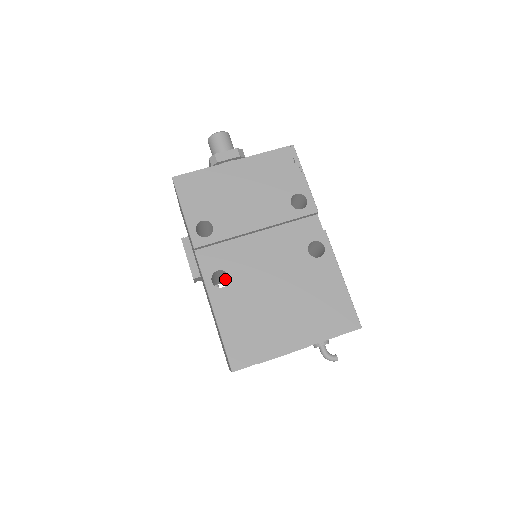
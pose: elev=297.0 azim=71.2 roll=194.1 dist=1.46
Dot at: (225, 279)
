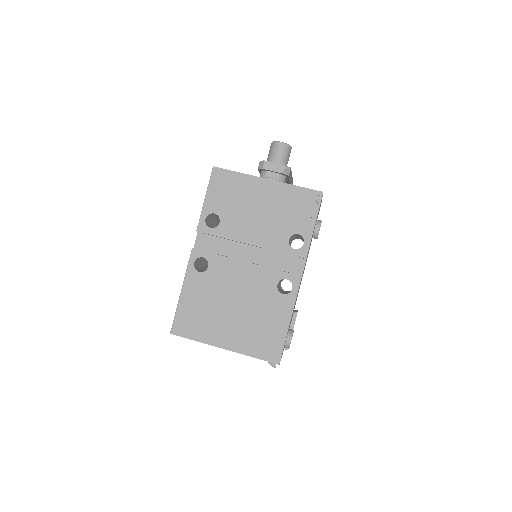
Dot at: occluded
